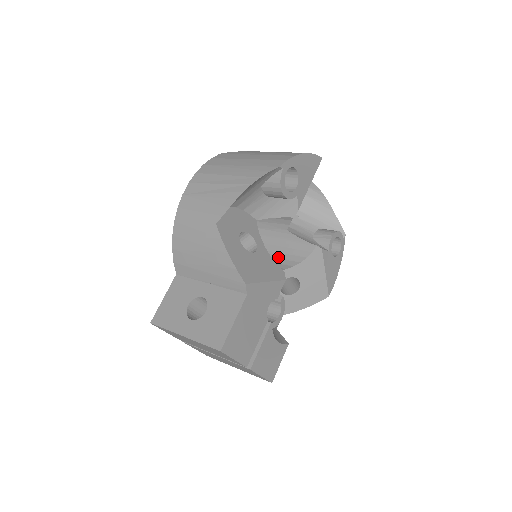
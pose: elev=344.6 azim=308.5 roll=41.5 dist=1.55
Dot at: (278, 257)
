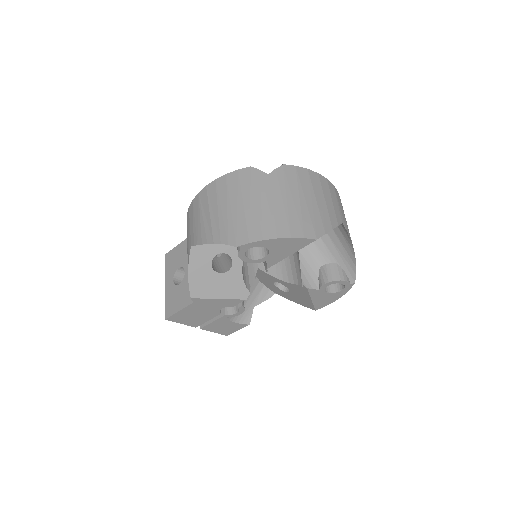
Dot at: (285, 260)
